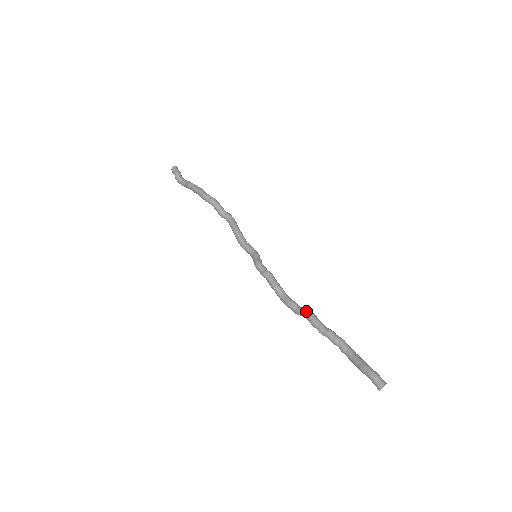
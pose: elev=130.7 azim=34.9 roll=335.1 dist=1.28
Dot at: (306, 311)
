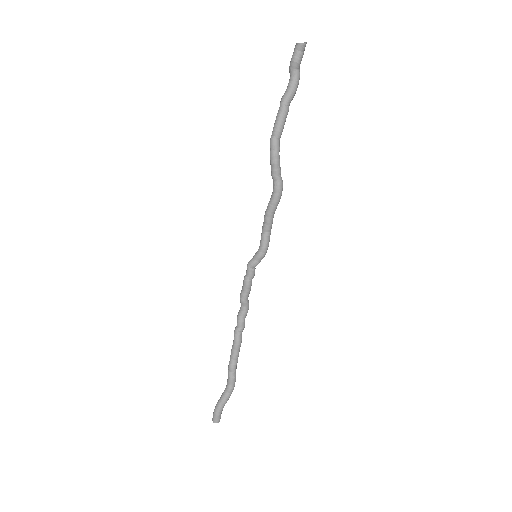
Dot at: (234, 337)
